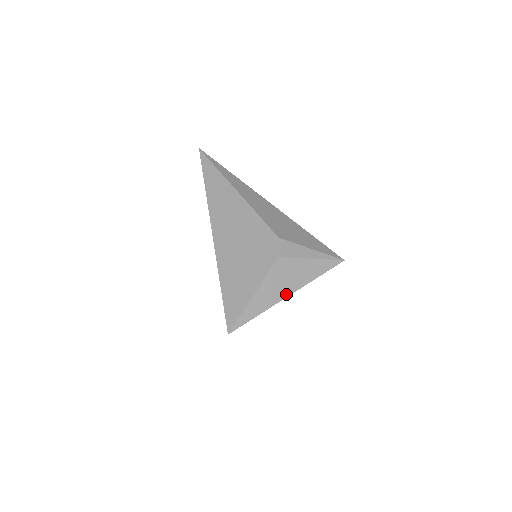
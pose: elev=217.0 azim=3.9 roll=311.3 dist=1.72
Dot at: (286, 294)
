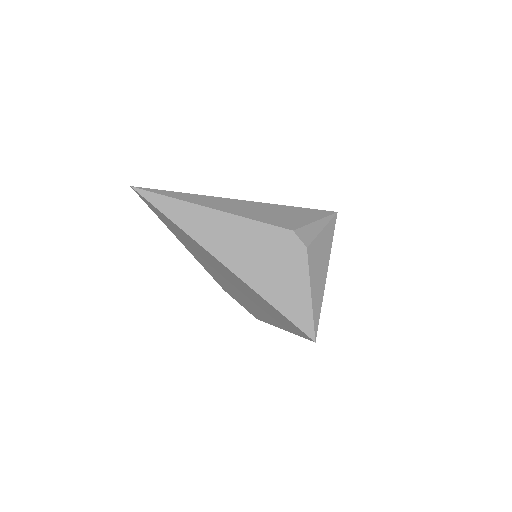
Dot at: (325, 274)
